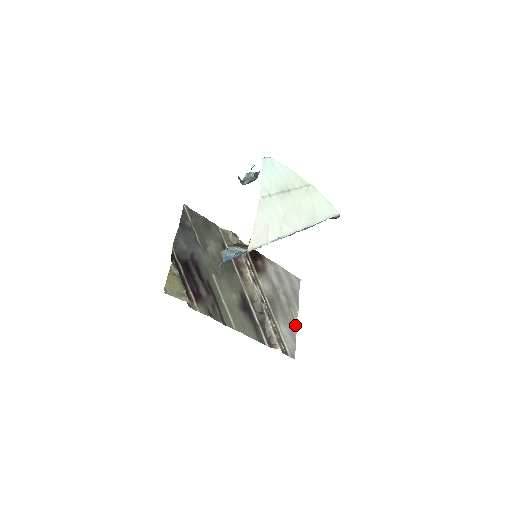
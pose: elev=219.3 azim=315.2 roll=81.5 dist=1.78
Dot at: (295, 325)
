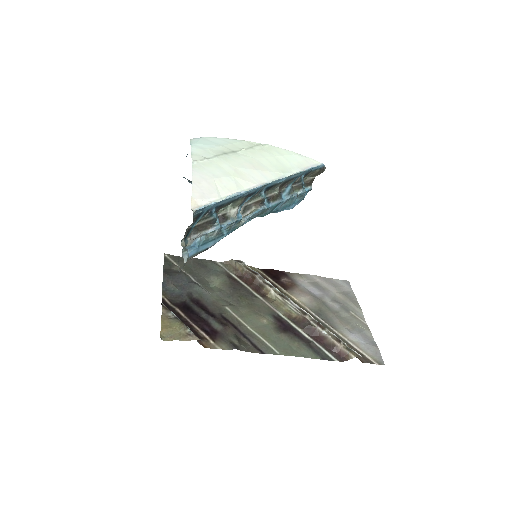
Dot at: (366, 328)
